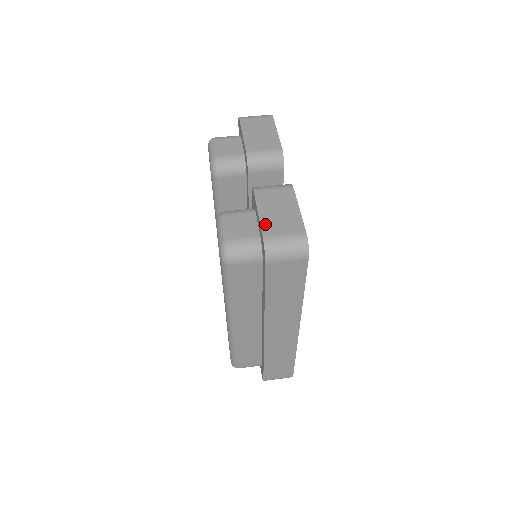
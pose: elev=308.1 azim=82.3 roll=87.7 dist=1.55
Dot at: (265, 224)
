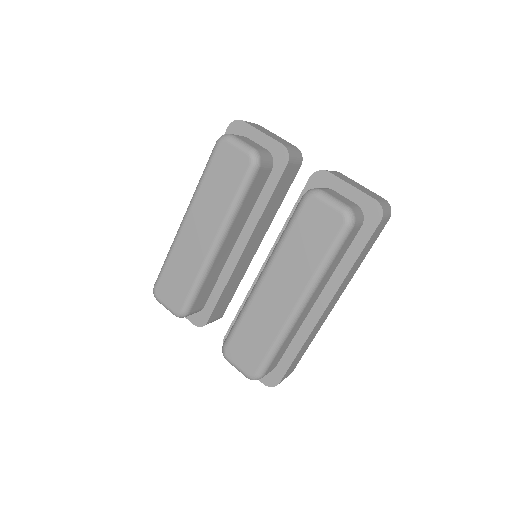
Dot at: (365, 192)
